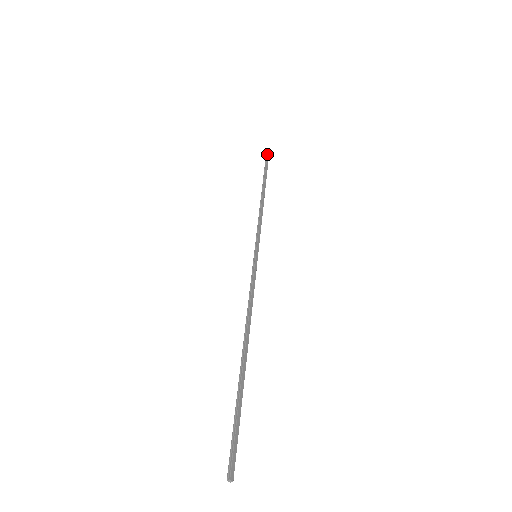
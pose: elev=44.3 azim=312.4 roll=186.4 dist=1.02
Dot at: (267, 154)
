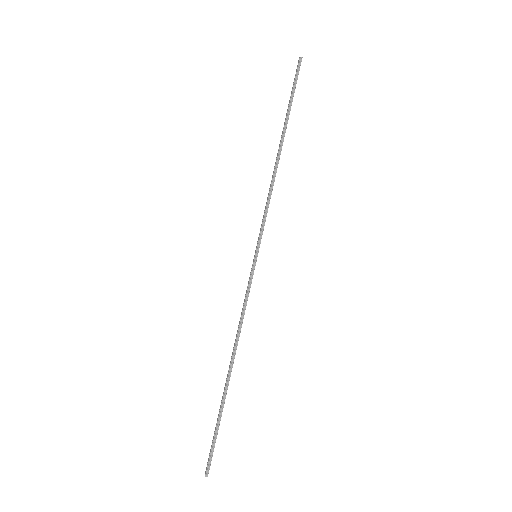
Dot at: occluded
